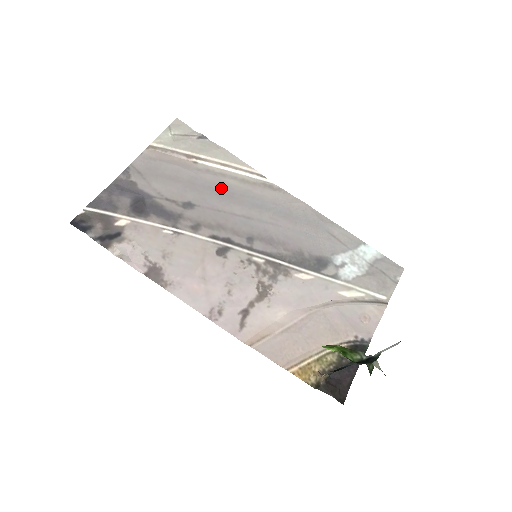
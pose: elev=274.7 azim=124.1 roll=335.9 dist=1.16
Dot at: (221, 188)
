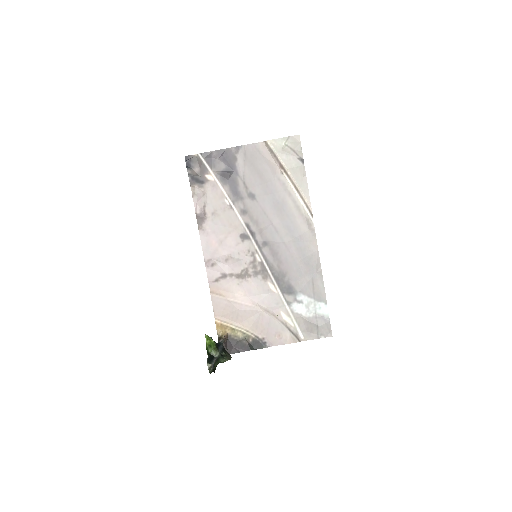
Dot at: (280, 201)
